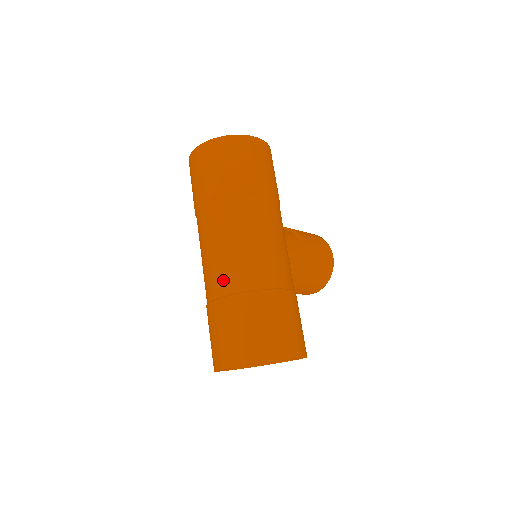
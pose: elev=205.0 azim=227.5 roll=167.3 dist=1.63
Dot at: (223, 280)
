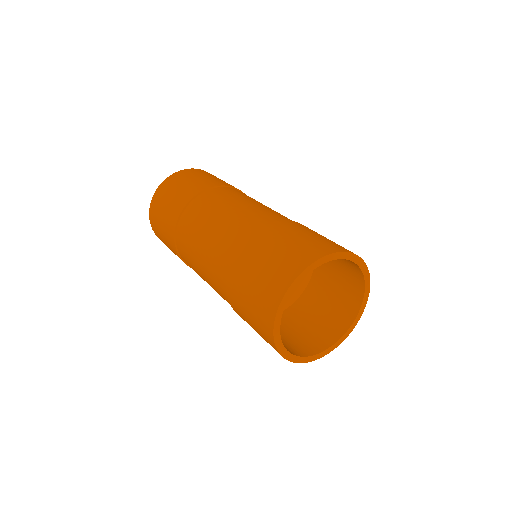
Dot at: (231, 238)
